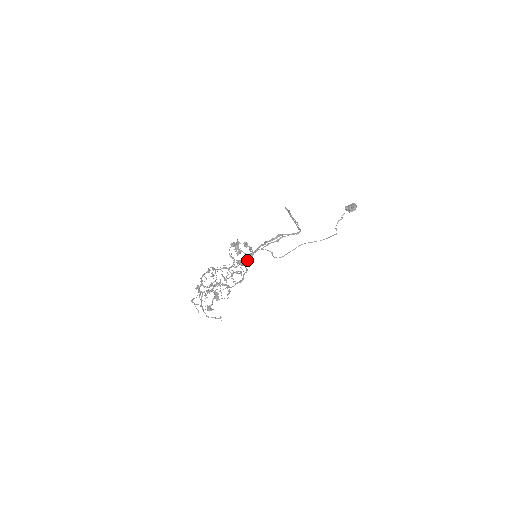
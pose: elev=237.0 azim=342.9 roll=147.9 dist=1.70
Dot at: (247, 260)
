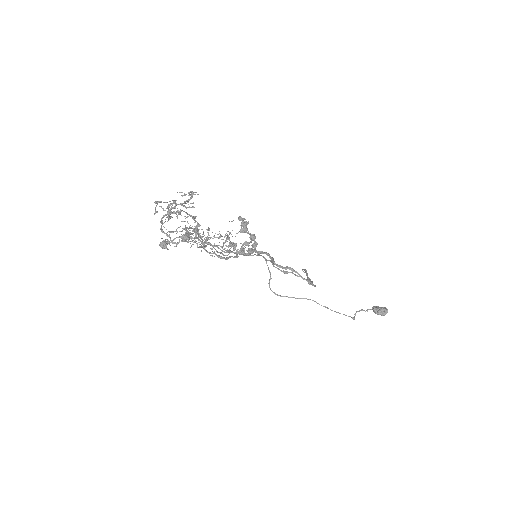
Dot at: (247, 243)
